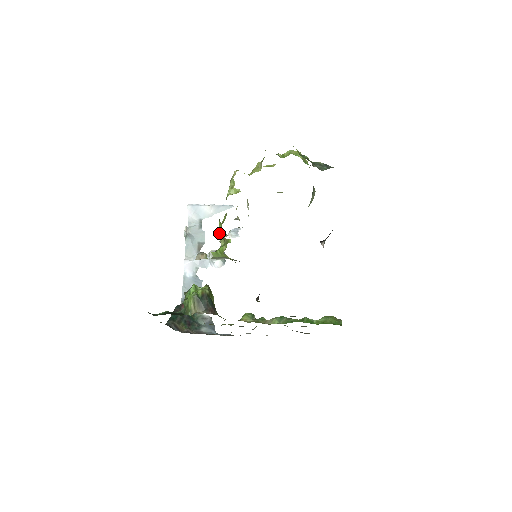
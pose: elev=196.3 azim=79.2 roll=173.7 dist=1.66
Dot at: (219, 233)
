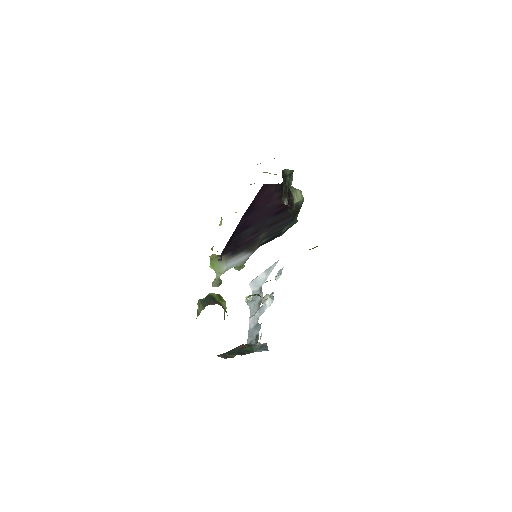
Dot at: occluded
